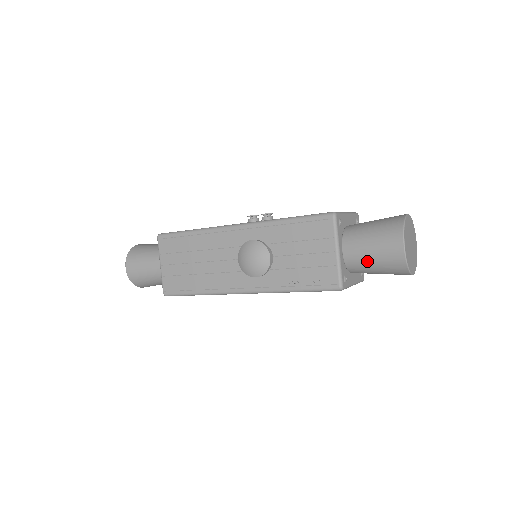
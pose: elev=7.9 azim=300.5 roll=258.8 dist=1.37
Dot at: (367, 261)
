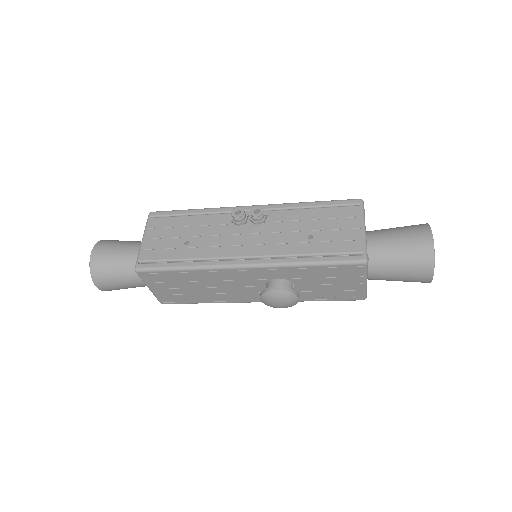
Dot at: occluded
